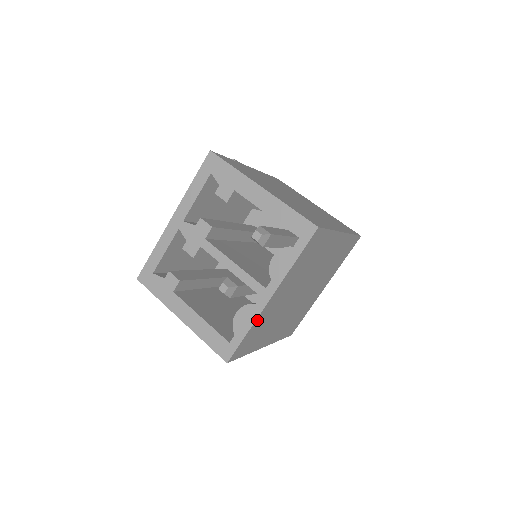
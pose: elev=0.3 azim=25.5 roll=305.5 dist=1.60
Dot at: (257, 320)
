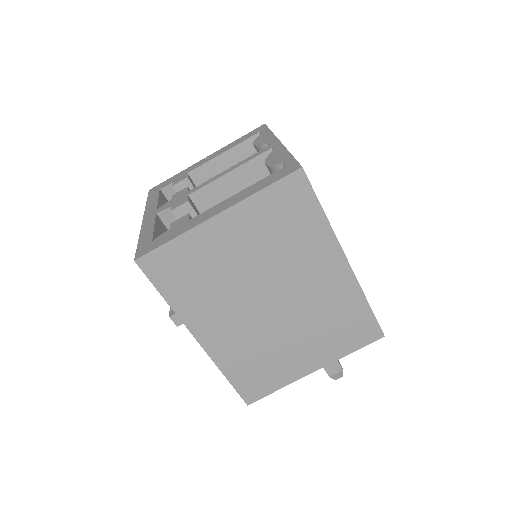
Dot at: occluded
